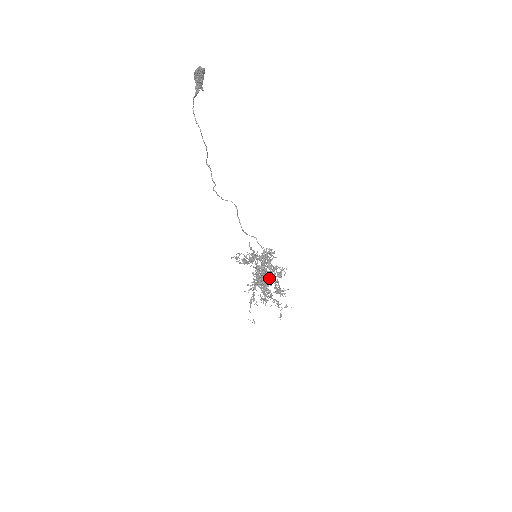
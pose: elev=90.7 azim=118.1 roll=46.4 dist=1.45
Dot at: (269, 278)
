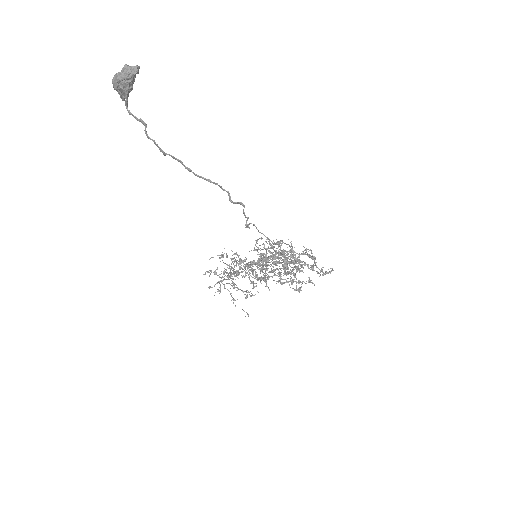
Dot at: (291, 267)
